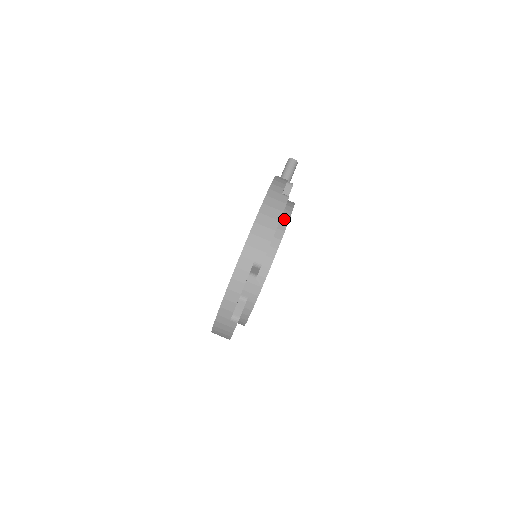
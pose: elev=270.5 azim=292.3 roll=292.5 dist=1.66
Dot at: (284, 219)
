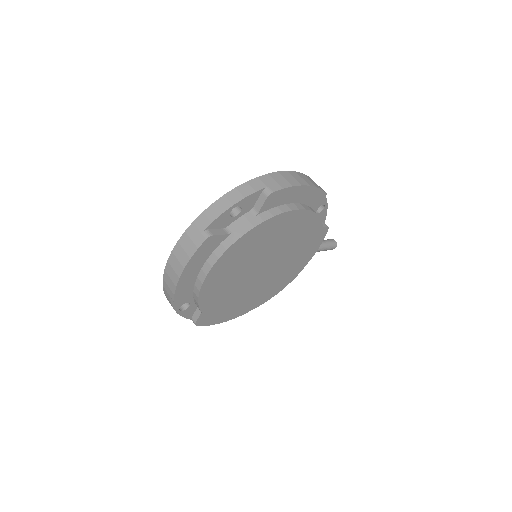
Dot at: (310, 208)
